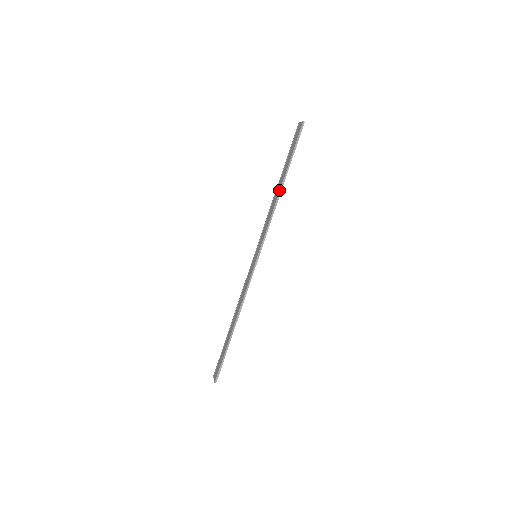
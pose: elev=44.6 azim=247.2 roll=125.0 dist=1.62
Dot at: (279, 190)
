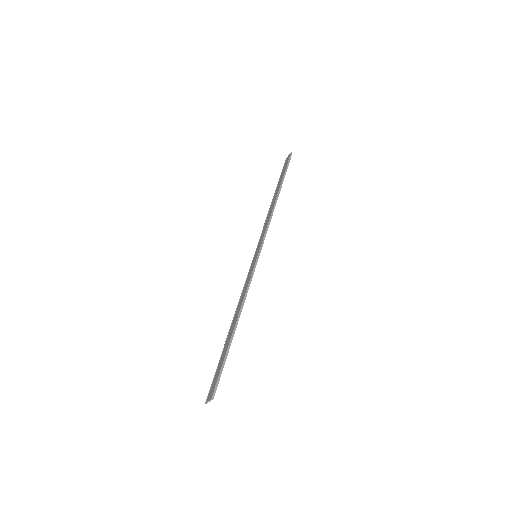
Dot at: (276, 197)
